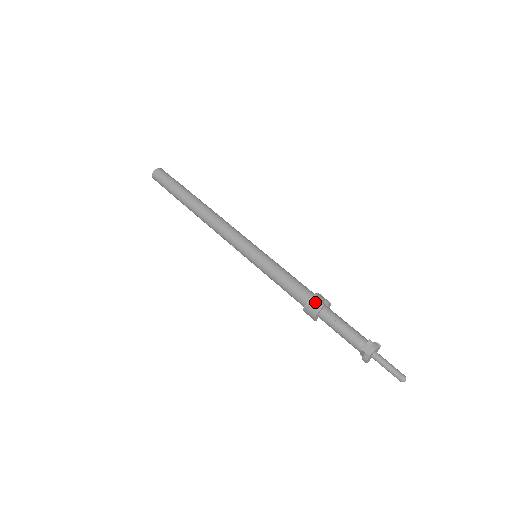
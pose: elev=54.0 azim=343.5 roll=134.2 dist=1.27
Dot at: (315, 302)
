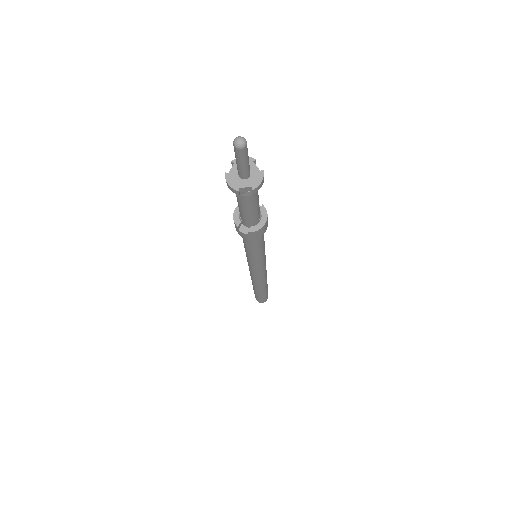
Dot at: occluded
